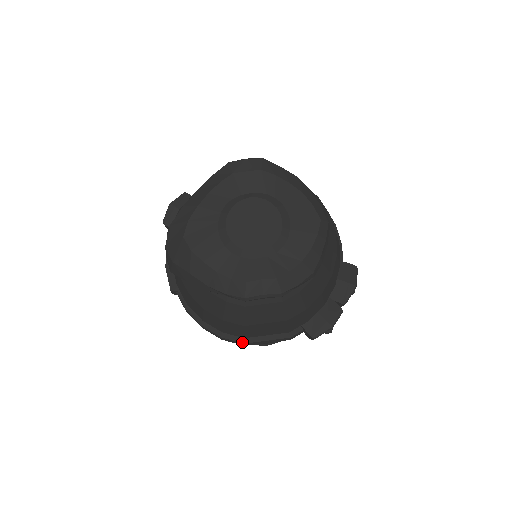
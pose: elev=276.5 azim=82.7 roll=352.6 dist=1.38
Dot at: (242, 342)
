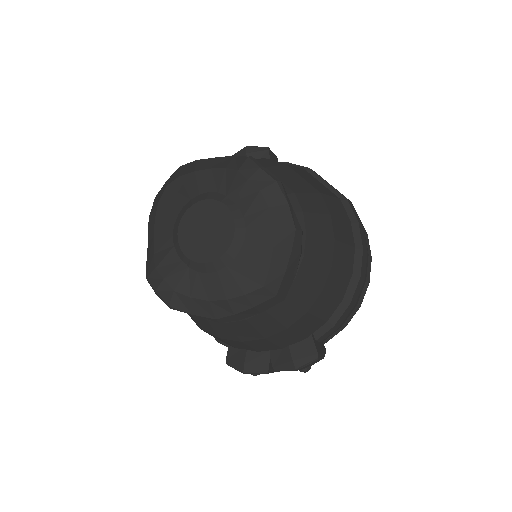
Dot at: occluded
